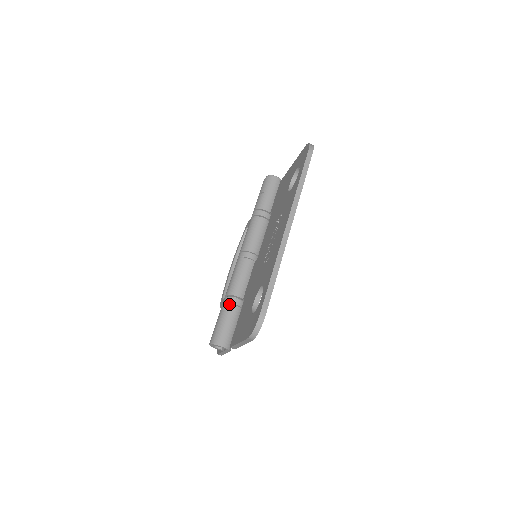
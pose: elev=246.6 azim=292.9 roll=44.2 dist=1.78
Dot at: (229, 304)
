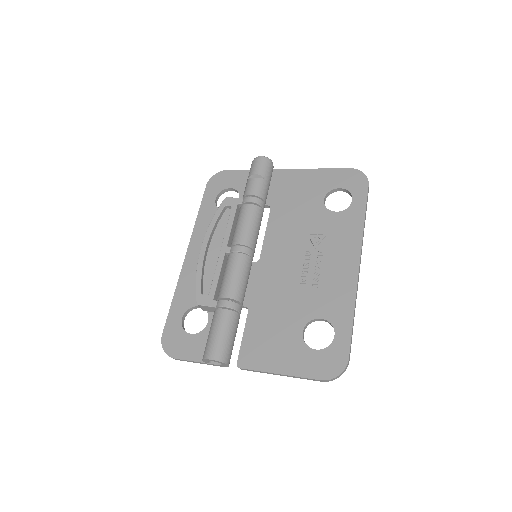
Dot at: (236, 312)
